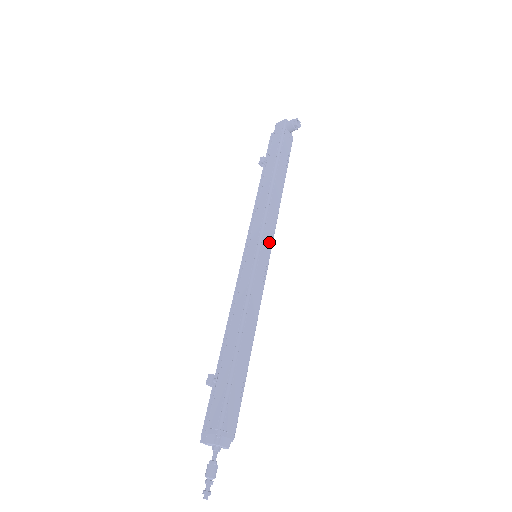
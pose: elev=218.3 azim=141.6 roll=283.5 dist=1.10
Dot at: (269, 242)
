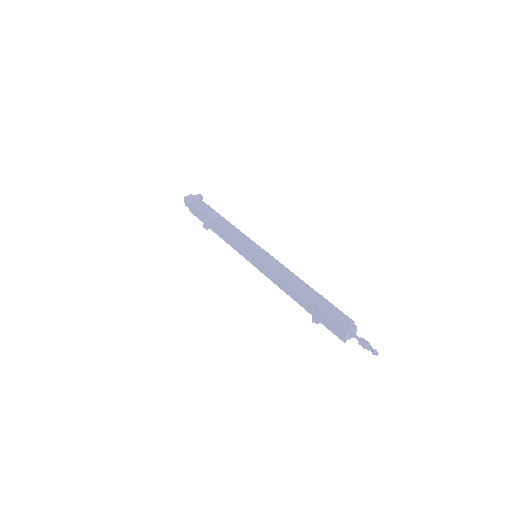
Dot at: occluded
